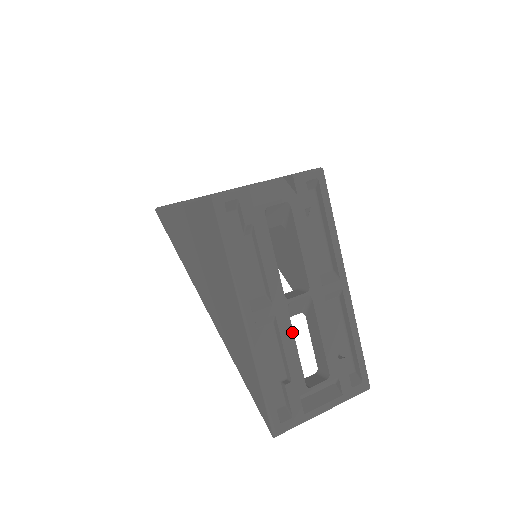
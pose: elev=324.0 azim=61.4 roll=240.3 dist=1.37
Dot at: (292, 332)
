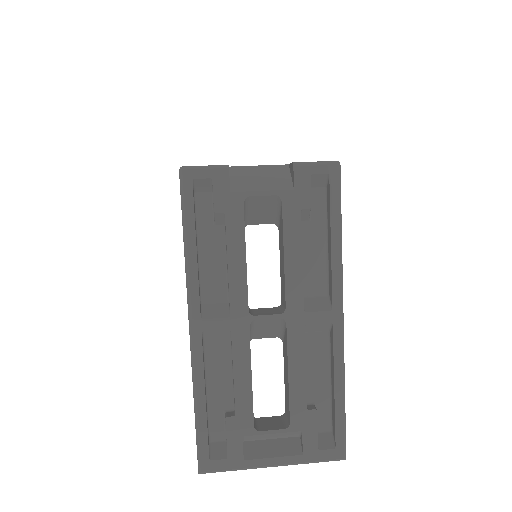
Dot at: (249, 357)
